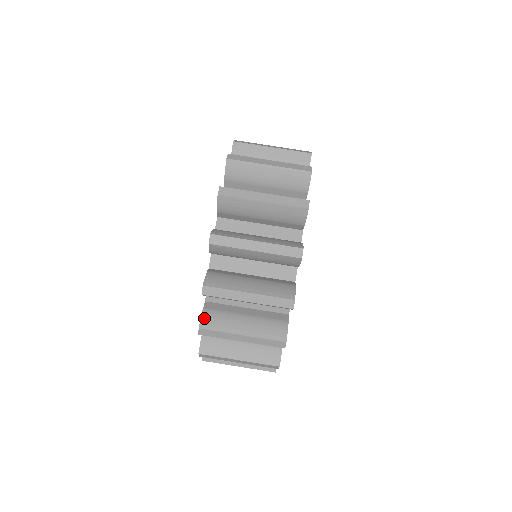
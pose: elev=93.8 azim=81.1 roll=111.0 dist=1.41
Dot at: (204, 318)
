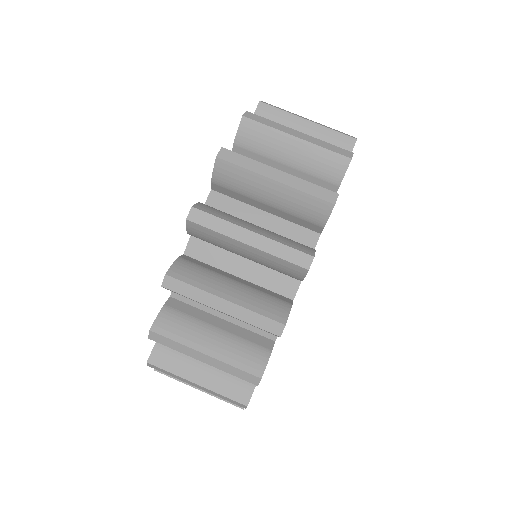
Dot at: (177, 265)
